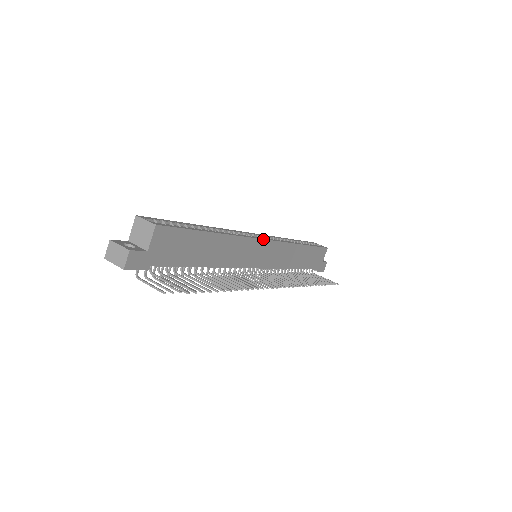
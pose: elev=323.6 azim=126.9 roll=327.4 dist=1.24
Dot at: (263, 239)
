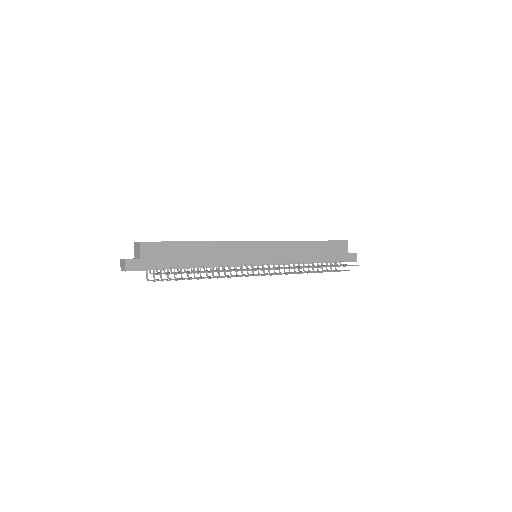
Dot at: (252, 241)
